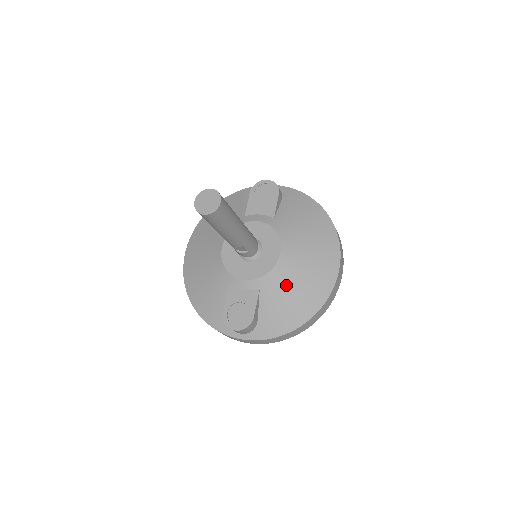
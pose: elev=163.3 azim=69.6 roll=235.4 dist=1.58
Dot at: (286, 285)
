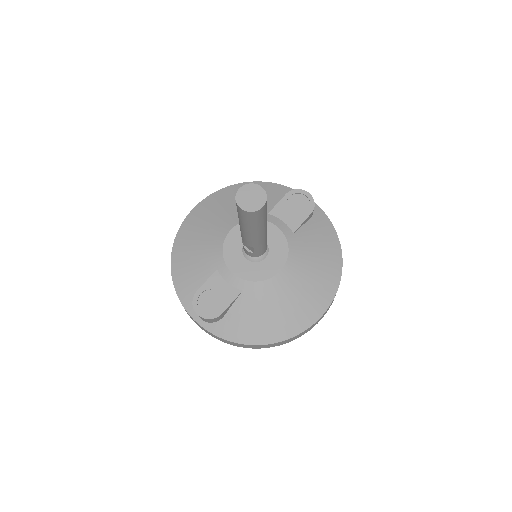
Dot at: (268, 302)
